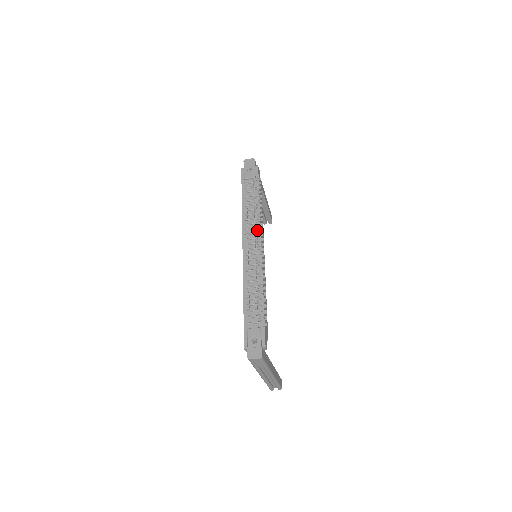
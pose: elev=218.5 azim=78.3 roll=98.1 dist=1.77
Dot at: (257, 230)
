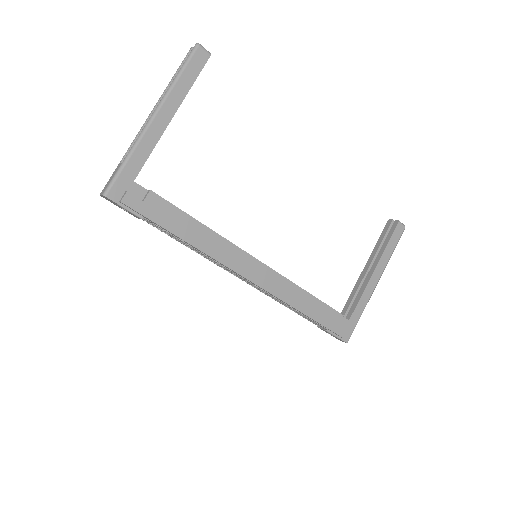
Dot at: (227, 268)
